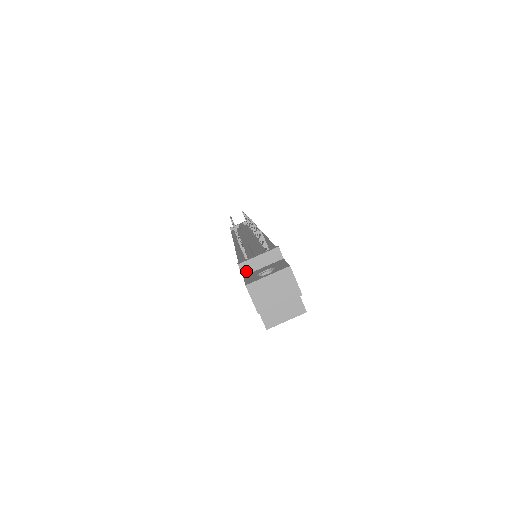
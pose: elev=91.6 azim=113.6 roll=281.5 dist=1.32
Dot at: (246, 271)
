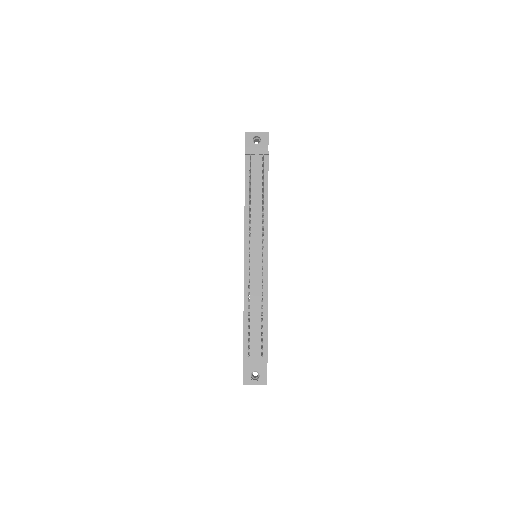
Dot at: (246, 362)
